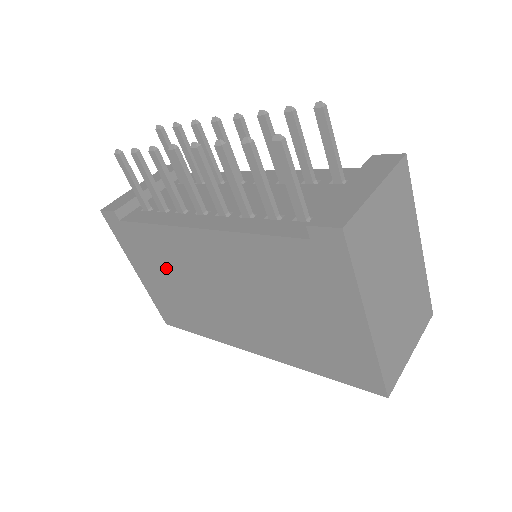
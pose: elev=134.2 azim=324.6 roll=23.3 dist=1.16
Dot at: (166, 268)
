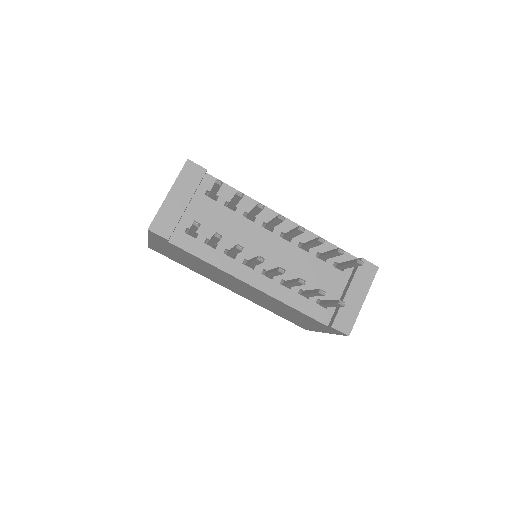
Dot at: (192, 261)
